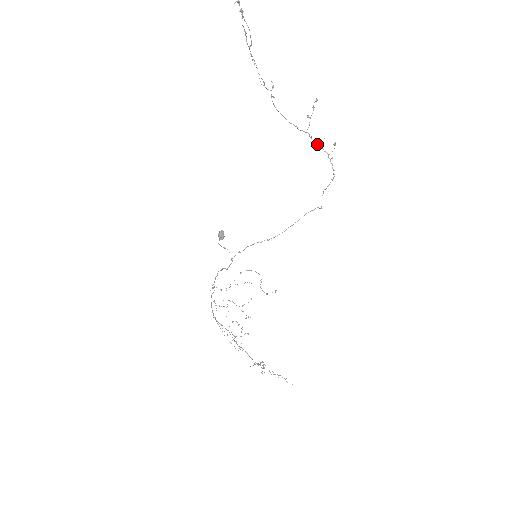
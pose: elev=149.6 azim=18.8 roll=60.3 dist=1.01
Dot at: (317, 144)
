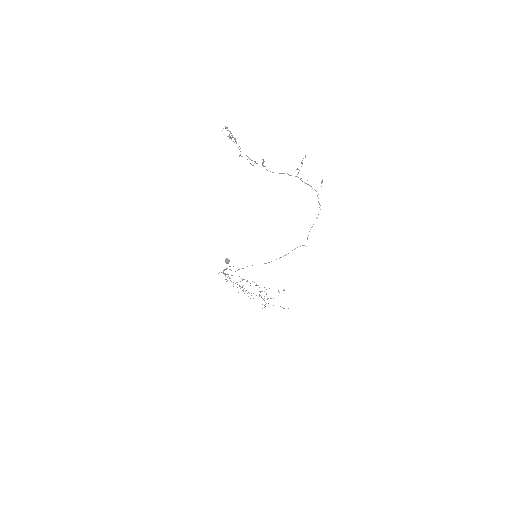
Dot at: (306, 183)
